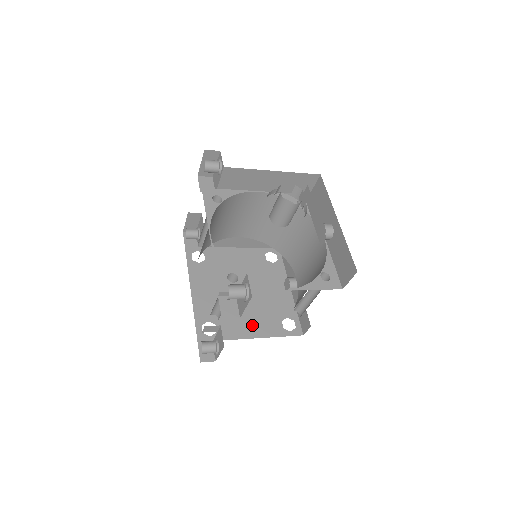
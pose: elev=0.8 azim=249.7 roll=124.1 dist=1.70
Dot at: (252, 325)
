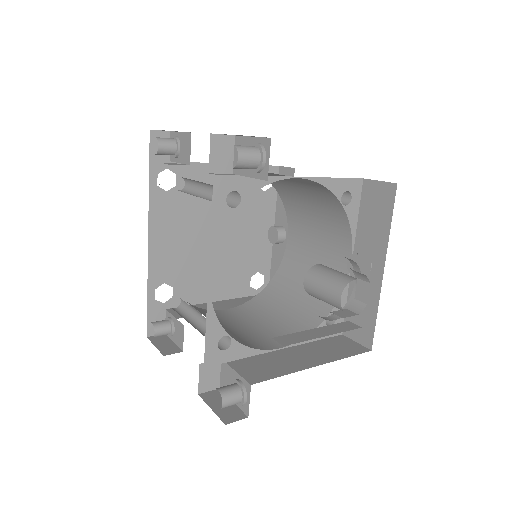
Dot at: (216, 285)
